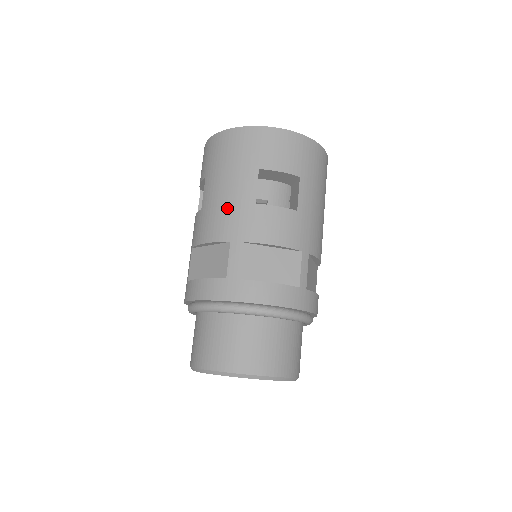
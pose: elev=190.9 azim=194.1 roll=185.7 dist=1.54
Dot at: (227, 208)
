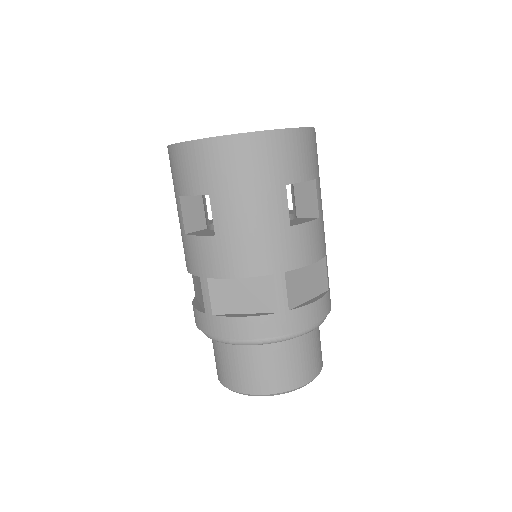
Dot at: (260, 237)
